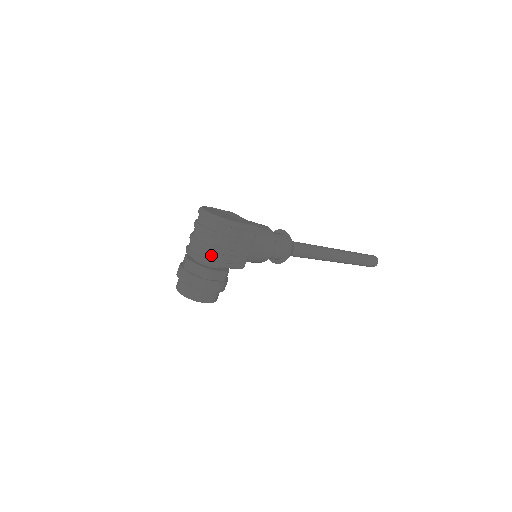
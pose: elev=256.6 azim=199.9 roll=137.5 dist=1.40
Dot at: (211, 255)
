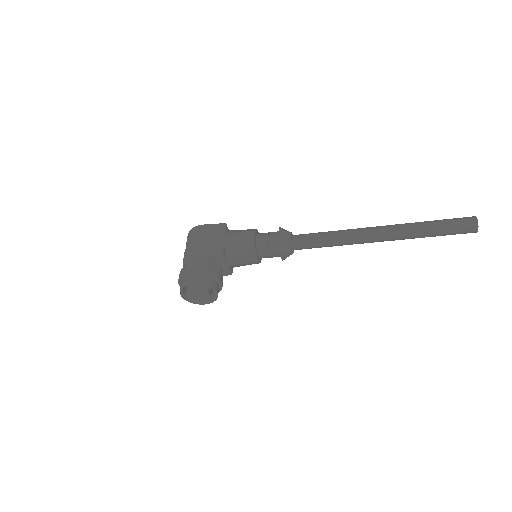
Dot at: (188, 252)
